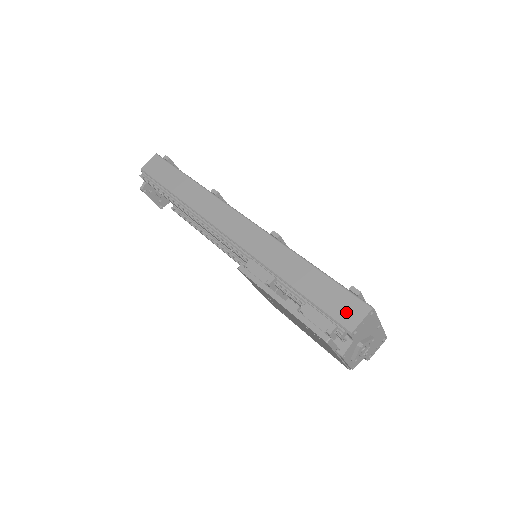
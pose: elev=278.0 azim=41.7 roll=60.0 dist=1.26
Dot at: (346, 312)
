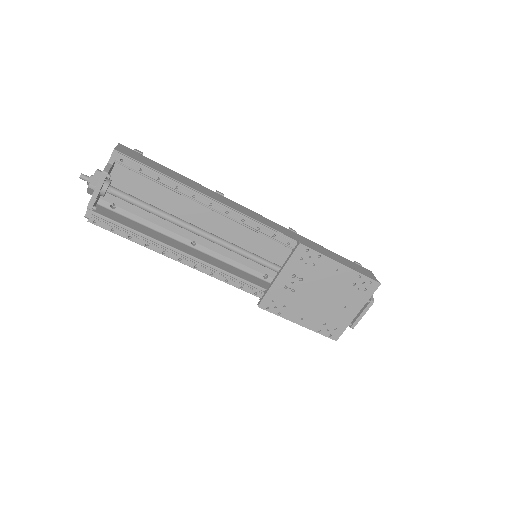
Dot at: (366, 272)
